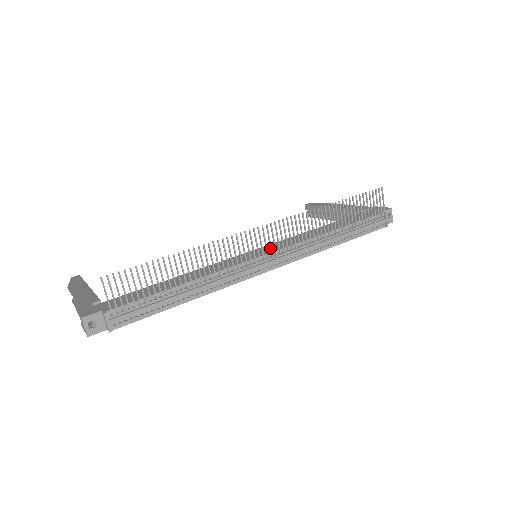
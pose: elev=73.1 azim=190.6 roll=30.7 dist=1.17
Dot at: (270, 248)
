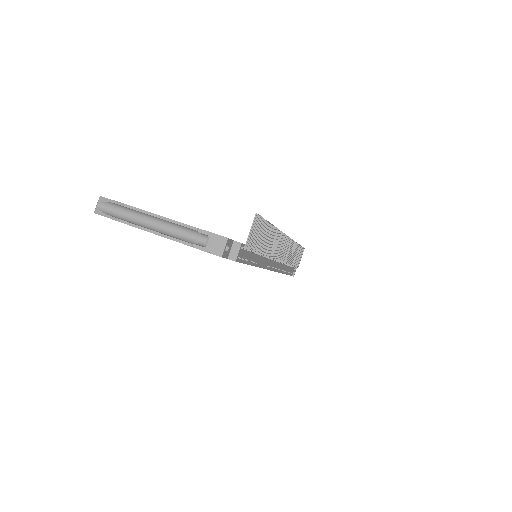
Dot at: (281, 254)
